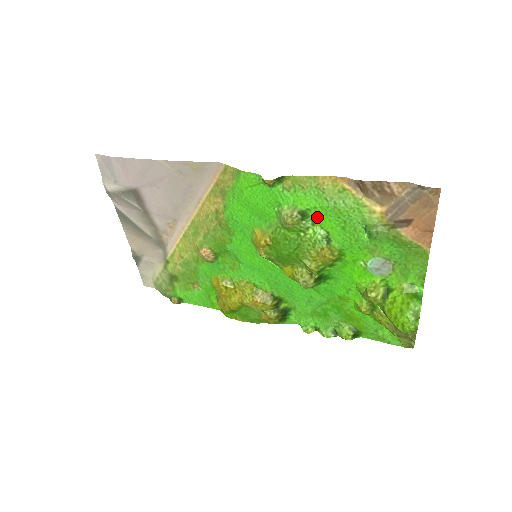
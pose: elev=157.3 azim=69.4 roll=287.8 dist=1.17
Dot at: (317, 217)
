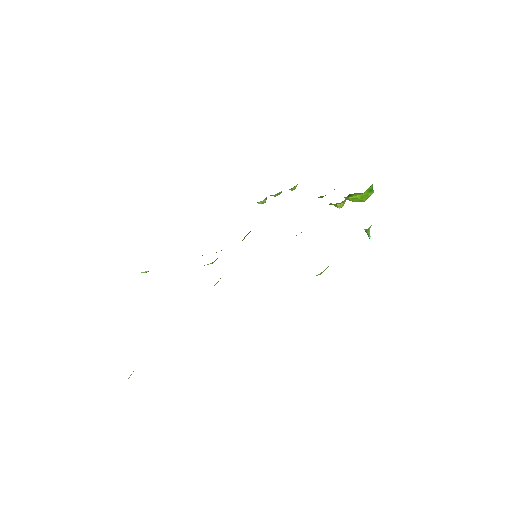
Dot at: occluded
